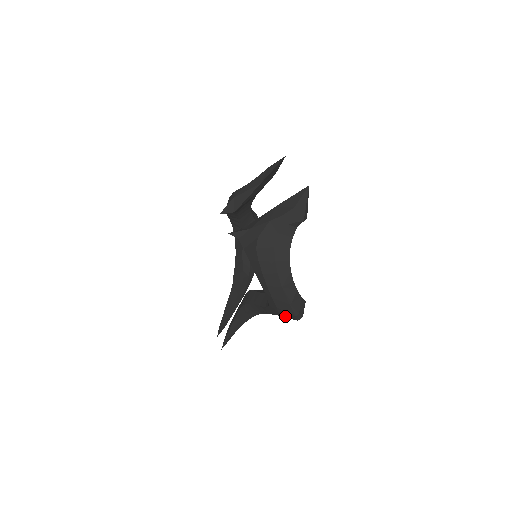
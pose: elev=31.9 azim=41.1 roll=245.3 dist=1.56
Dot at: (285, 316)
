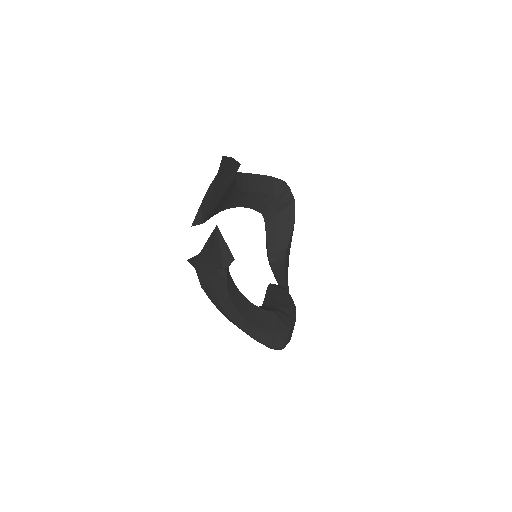
Dot at: occluded
